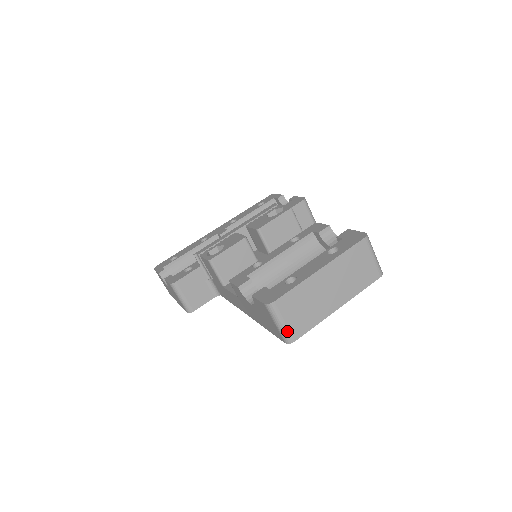
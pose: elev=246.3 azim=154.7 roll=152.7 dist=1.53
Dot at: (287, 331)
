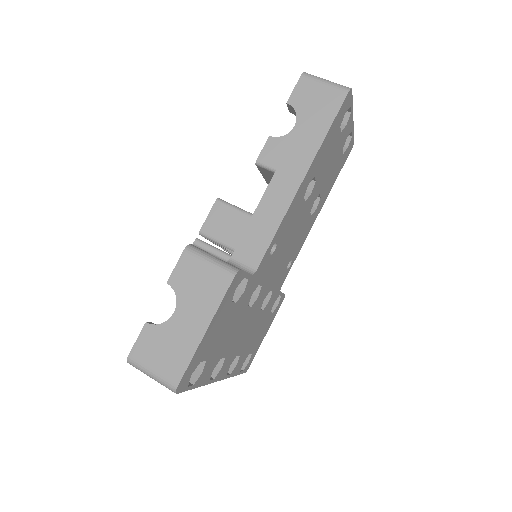
Dot at: (338, 84)
